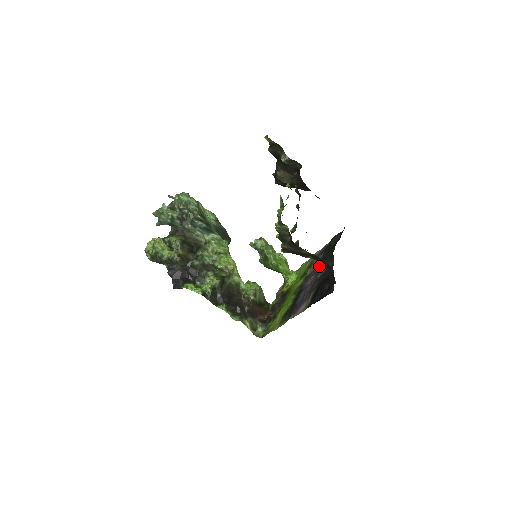
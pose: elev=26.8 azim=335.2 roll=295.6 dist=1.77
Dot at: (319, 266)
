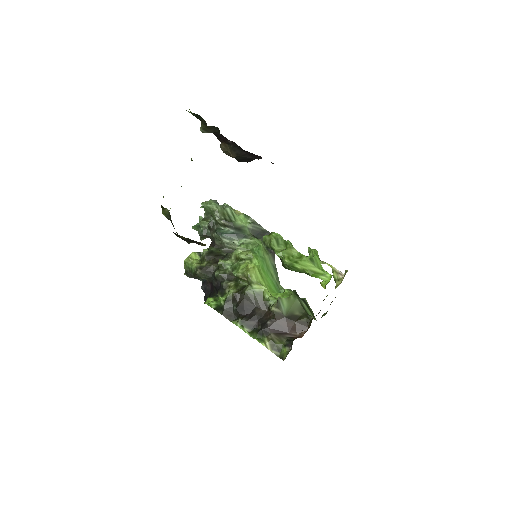
Dot at: occluded
